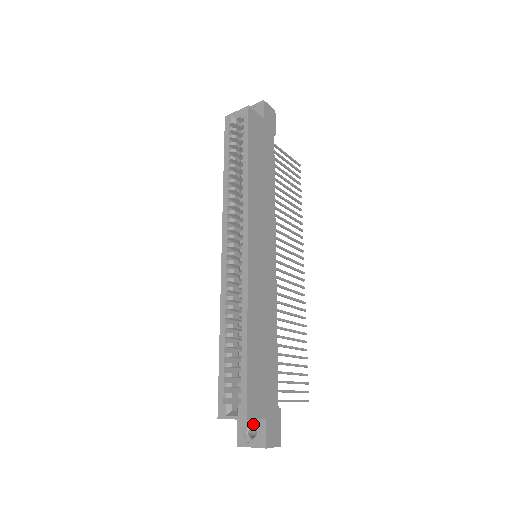
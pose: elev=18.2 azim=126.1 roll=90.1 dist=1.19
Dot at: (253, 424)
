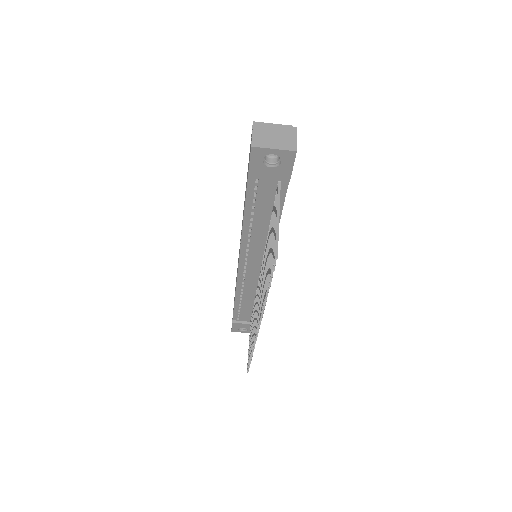
Dot at: occluded
